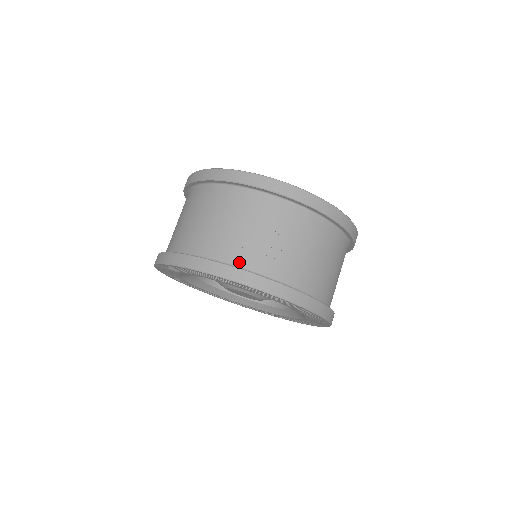
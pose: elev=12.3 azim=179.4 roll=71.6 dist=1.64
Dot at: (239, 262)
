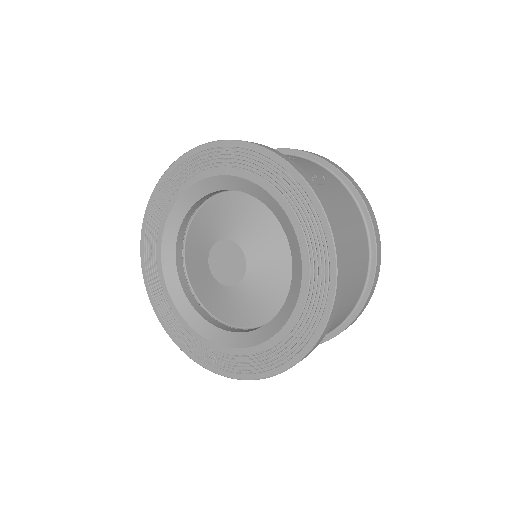
Dot at: occluded
